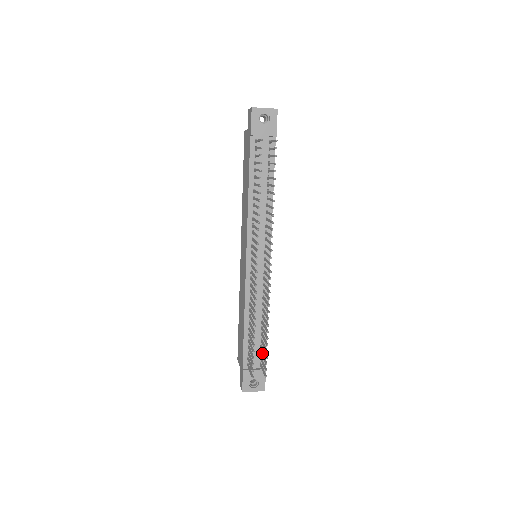
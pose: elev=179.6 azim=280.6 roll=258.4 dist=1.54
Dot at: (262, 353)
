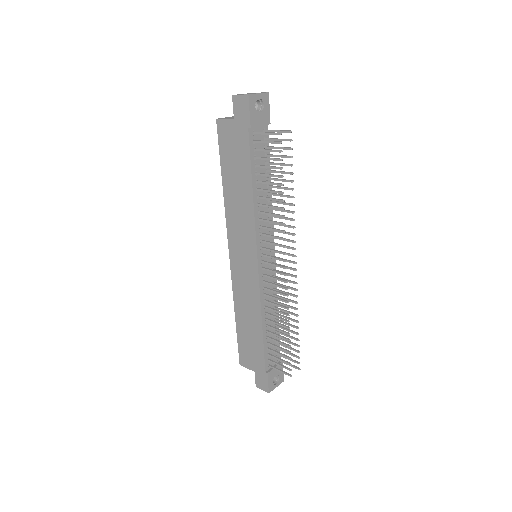
Dot at: occluded
